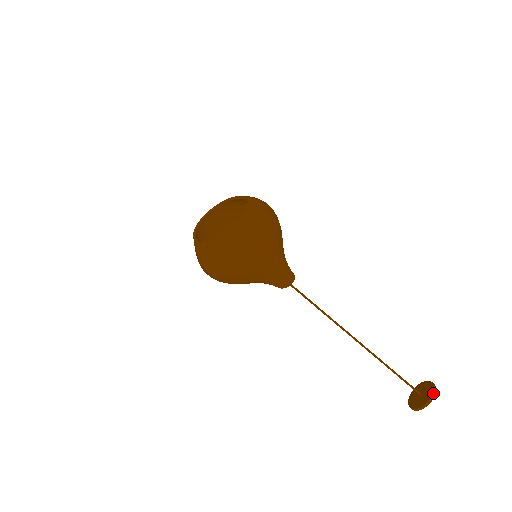
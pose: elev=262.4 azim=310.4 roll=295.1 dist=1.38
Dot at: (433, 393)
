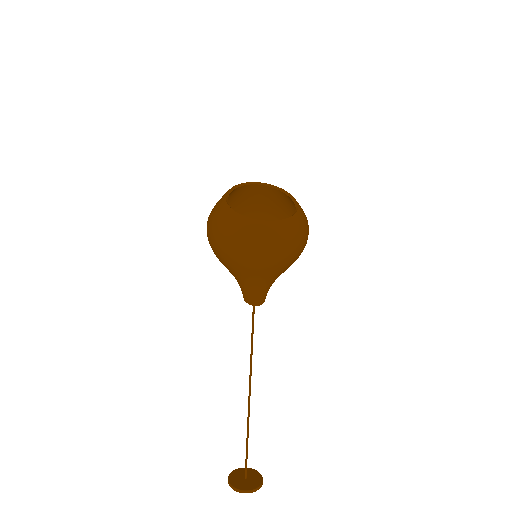
Dot at: (252, 490)
